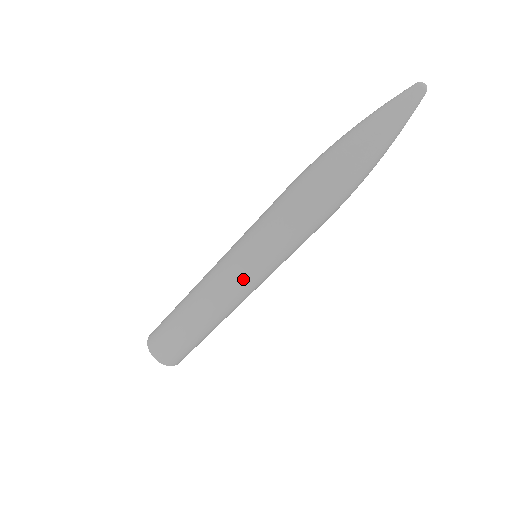
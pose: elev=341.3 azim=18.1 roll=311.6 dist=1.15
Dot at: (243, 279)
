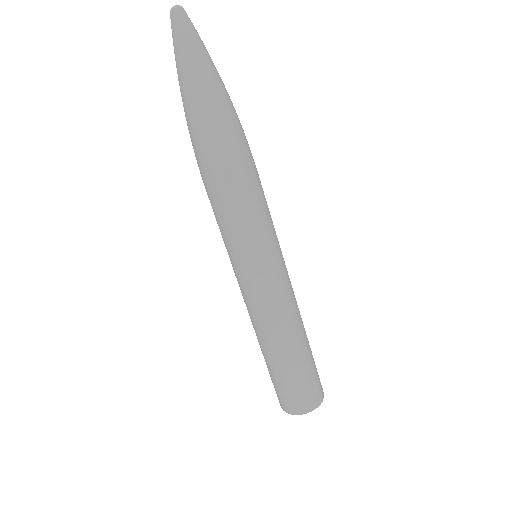
Dot at: (277, 276)
